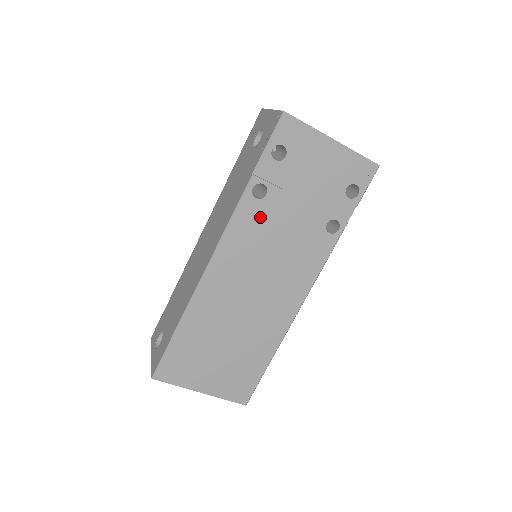
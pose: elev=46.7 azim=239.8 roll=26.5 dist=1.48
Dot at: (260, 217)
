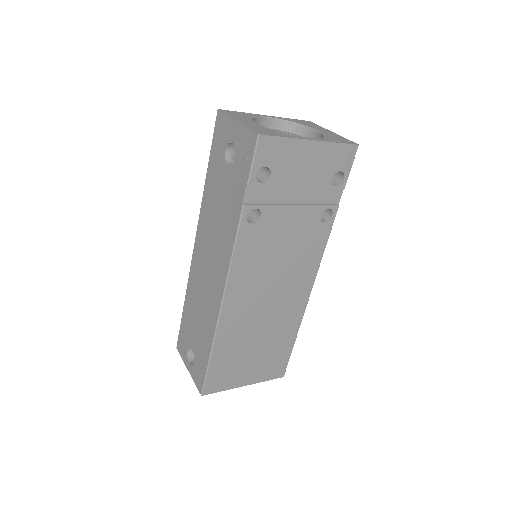
Dot at: (260, 237)
